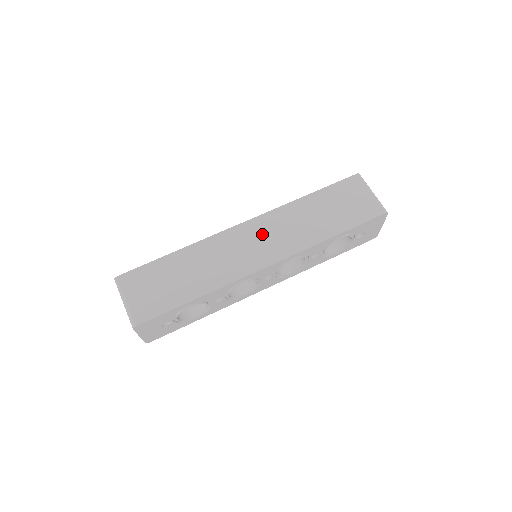
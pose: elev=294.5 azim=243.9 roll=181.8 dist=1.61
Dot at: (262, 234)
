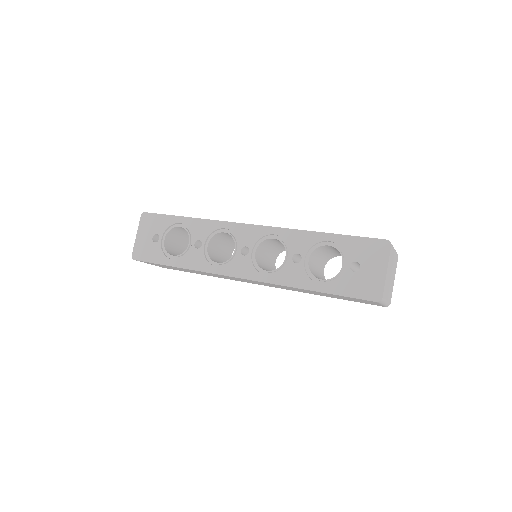
Dot at: occluded
